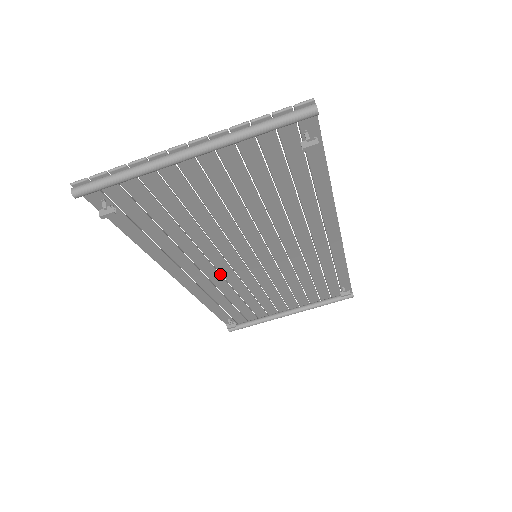
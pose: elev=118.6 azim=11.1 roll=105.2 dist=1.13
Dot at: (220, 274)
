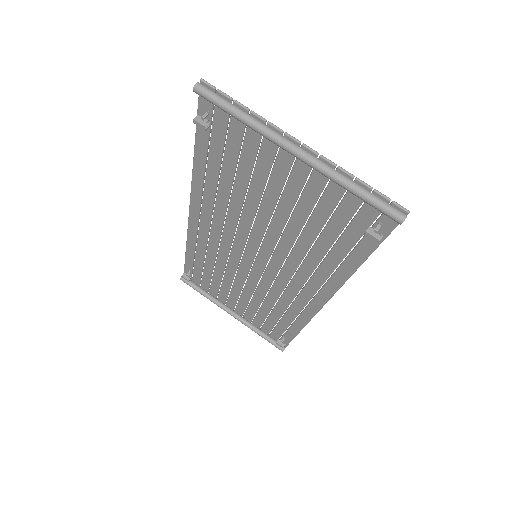
Dot at: occluded
